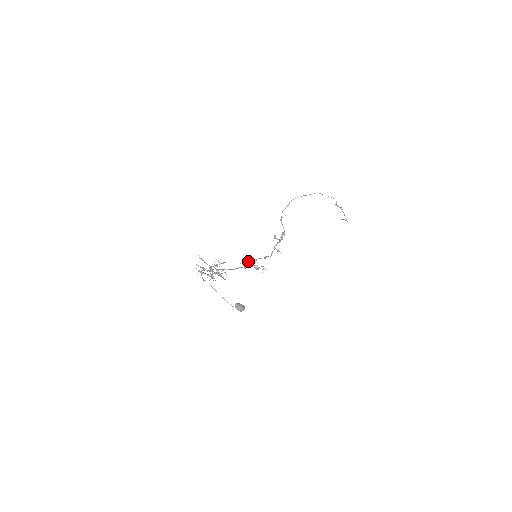
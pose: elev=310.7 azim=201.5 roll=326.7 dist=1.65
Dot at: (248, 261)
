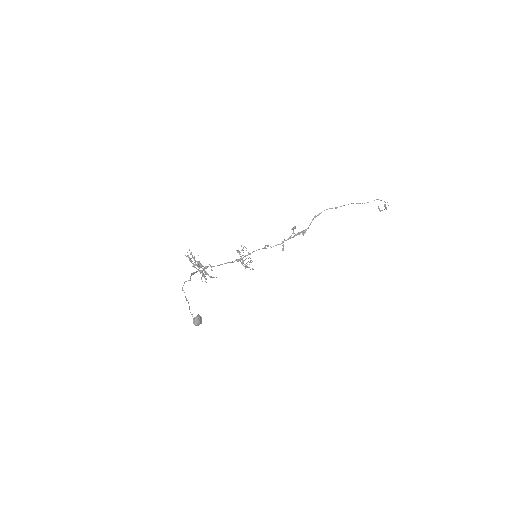
Dot at: (245, 256)
